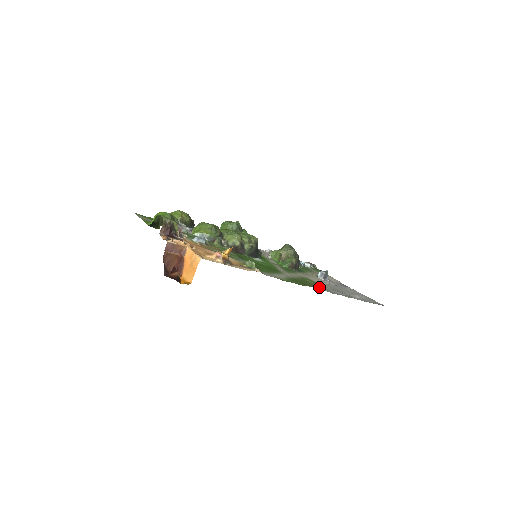
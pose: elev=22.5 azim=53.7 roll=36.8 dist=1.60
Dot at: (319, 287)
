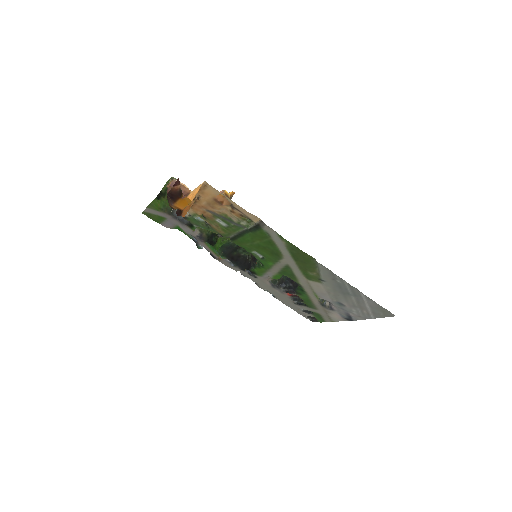
Dot at: (321, 275)
